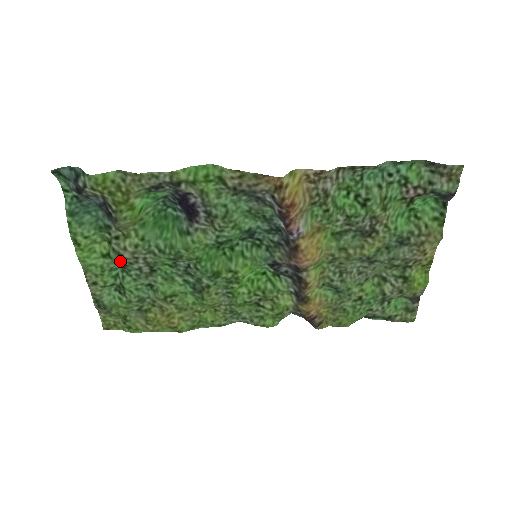
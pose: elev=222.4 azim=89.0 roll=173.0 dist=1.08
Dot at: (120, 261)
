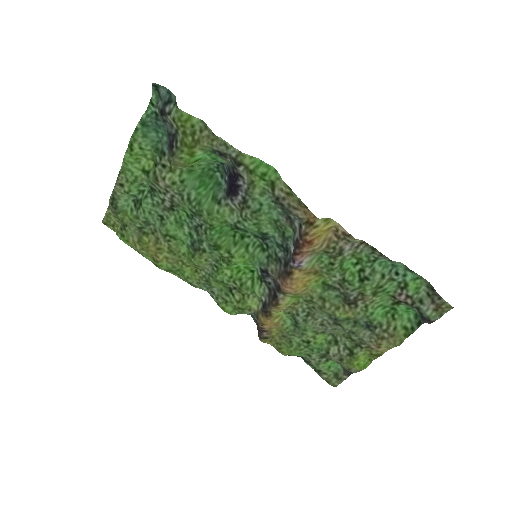
Dot at: (153, 184)
